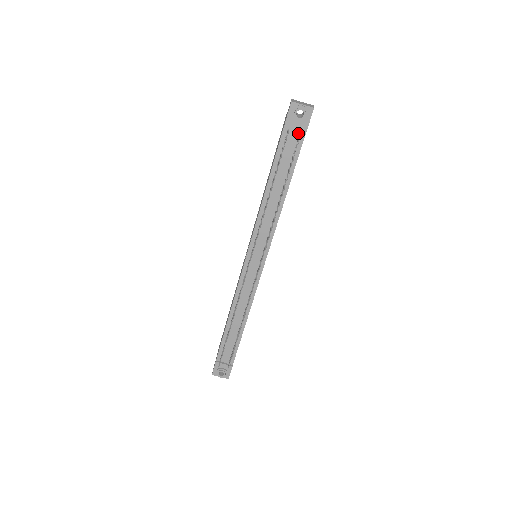
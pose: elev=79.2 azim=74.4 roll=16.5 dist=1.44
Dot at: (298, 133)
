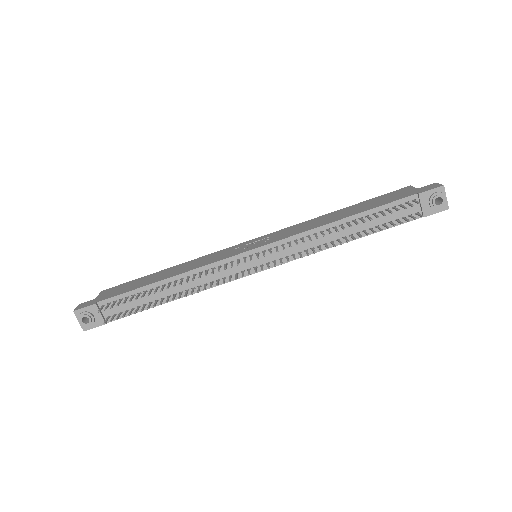
Dot at: (417, 211)
